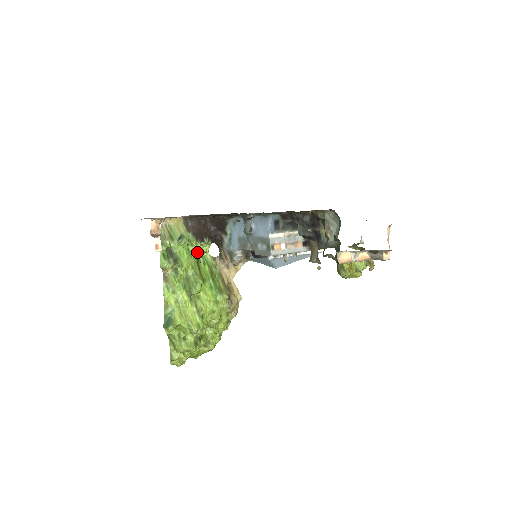
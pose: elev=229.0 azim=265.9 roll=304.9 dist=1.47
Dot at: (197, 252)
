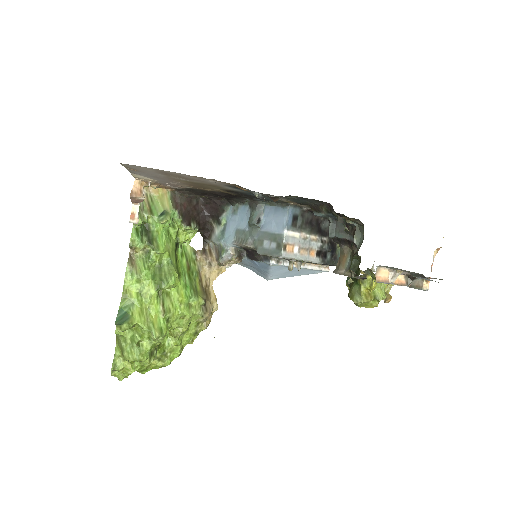
Dot at: (177, 238)
